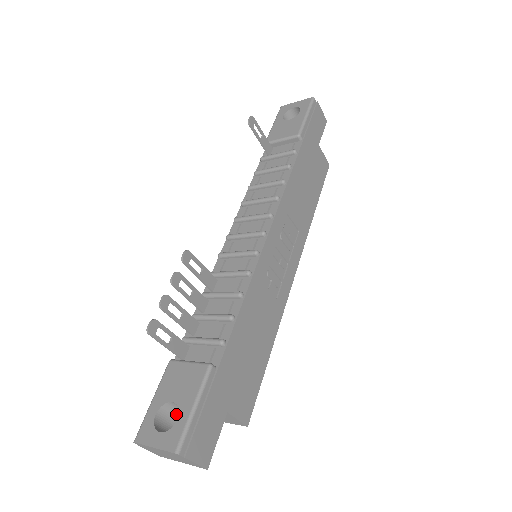
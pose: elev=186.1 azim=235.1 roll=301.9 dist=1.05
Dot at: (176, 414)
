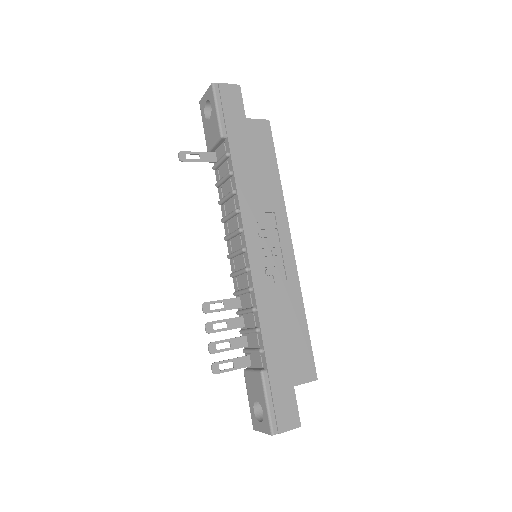
Dot at: occluded
